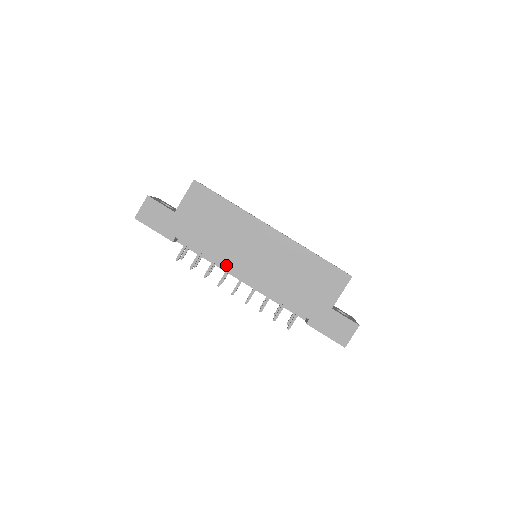
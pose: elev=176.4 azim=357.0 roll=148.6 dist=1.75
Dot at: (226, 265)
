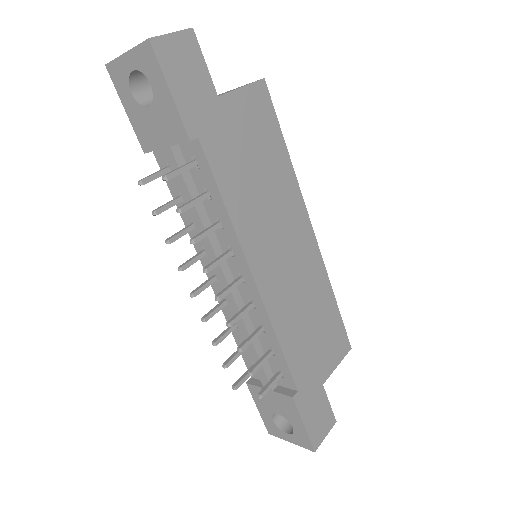
Dot at: (244, 242)
